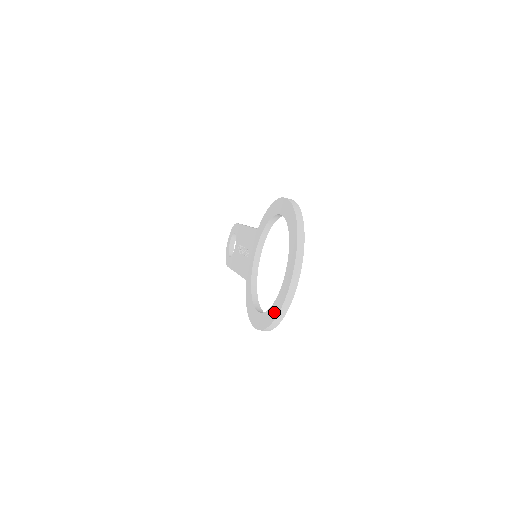
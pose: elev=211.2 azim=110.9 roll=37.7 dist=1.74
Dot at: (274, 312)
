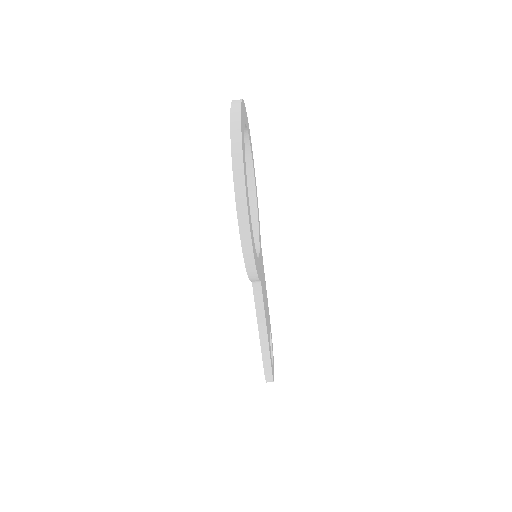
Dot at: occluded
